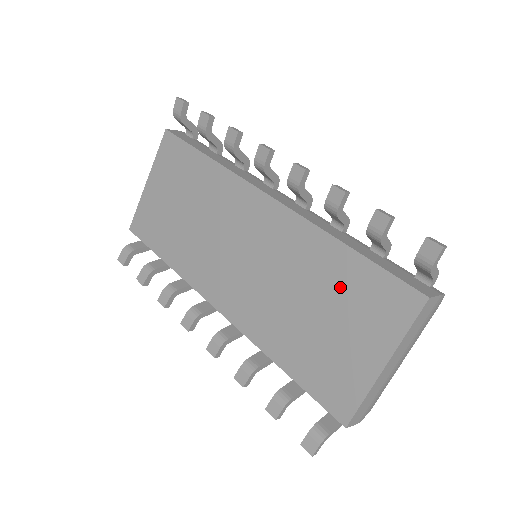
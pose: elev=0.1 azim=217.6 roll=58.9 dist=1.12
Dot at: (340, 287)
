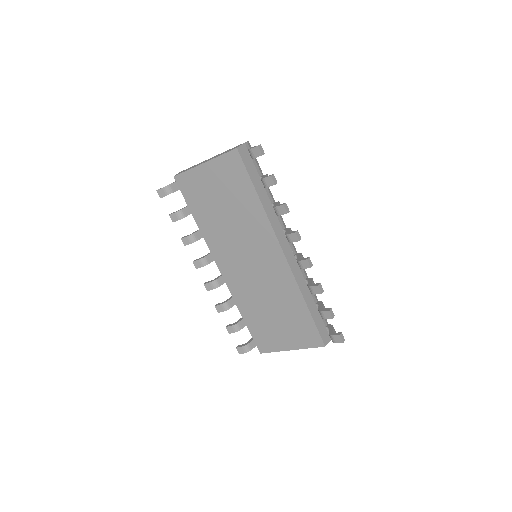
Dot at: (292, 315)
